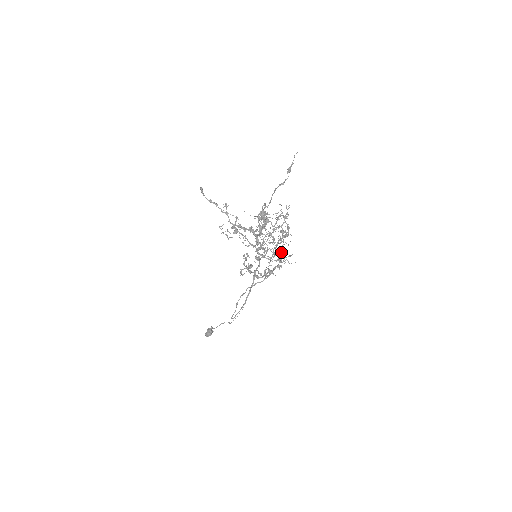
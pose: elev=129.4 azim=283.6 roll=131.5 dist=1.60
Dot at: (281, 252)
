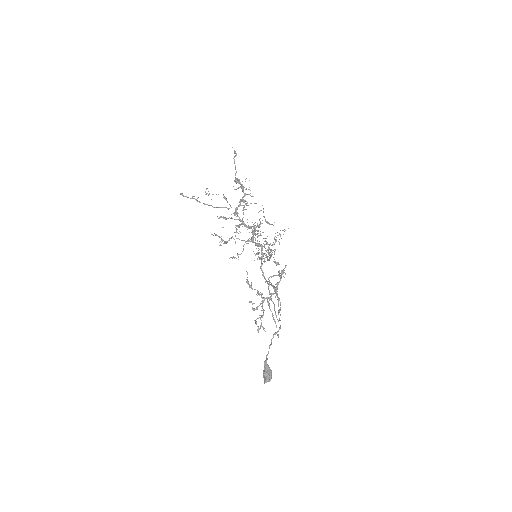
Dot at: occluded
